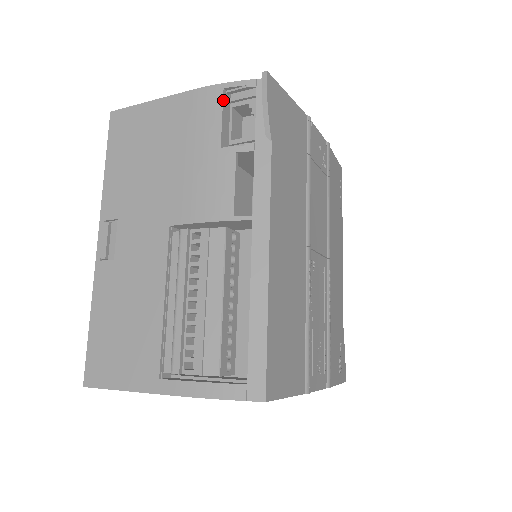
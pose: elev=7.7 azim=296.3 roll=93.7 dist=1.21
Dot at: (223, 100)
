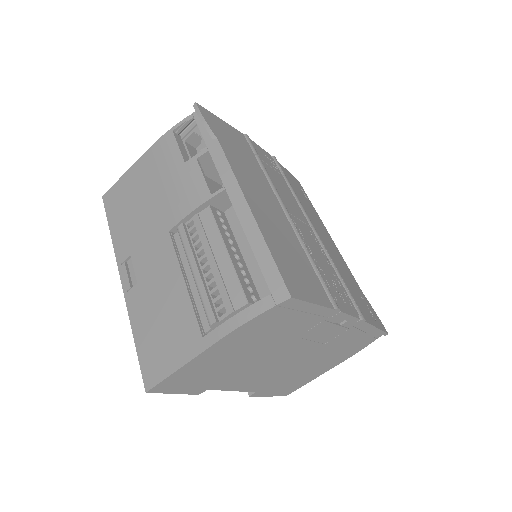
Dot at: (175, 137)
